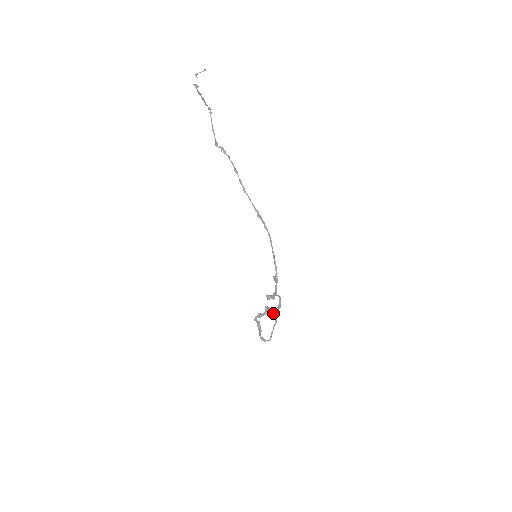
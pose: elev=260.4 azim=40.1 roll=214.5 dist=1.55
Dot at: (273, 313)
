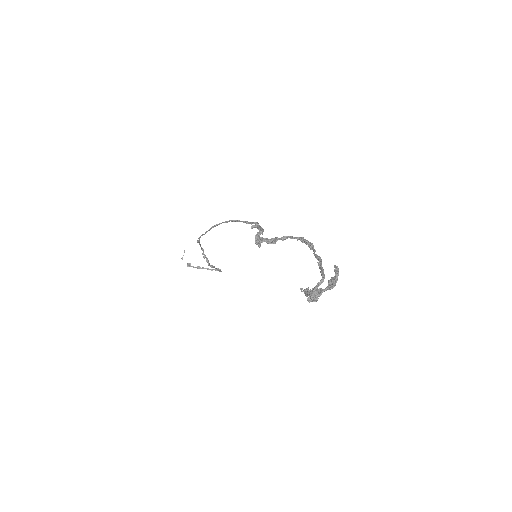
Dot at: (336, 272)
